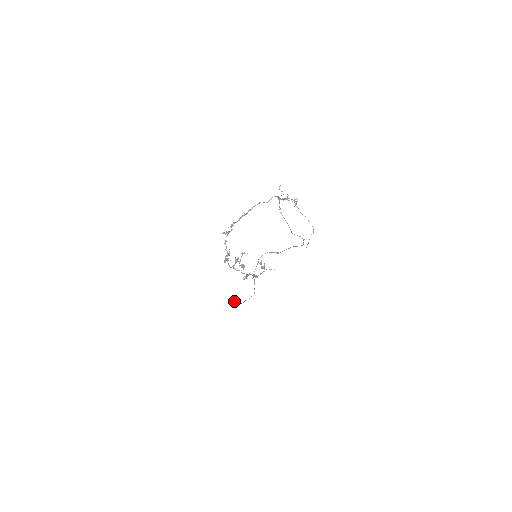
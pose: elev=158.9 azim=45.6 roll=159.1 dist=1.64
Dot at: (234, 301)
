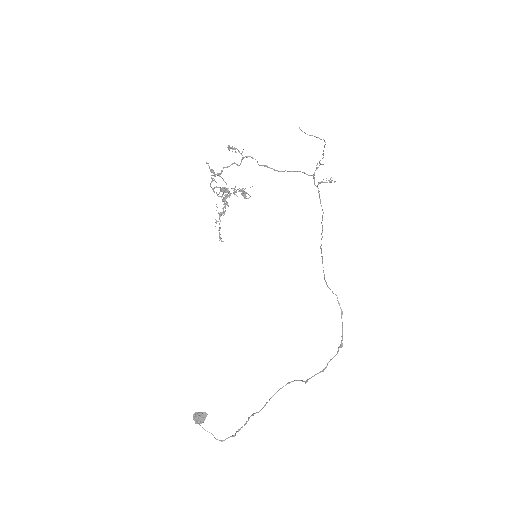
Dot at: (197, 417)
